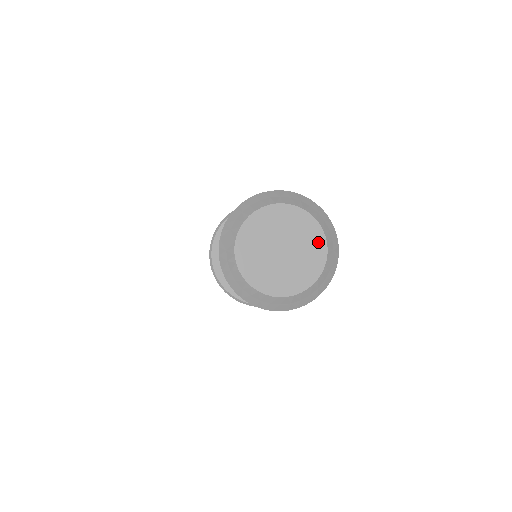
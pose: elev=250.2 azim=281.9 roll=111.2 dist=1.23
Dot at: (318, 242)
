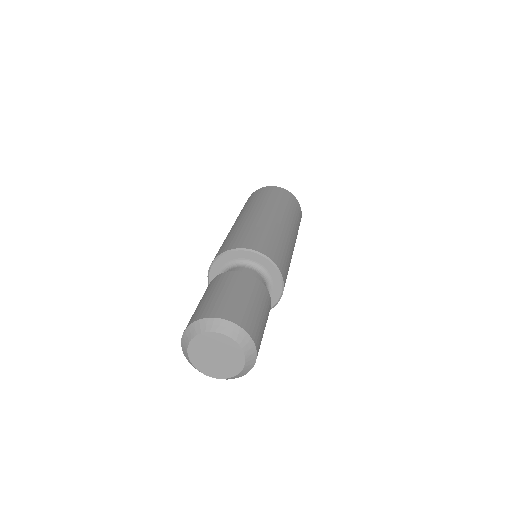
Dot at: (235, 370)
